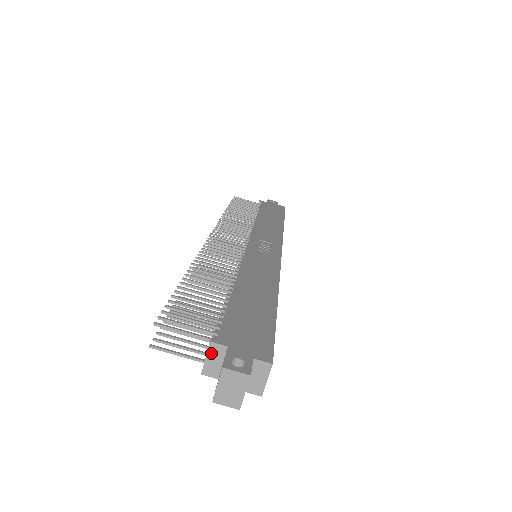
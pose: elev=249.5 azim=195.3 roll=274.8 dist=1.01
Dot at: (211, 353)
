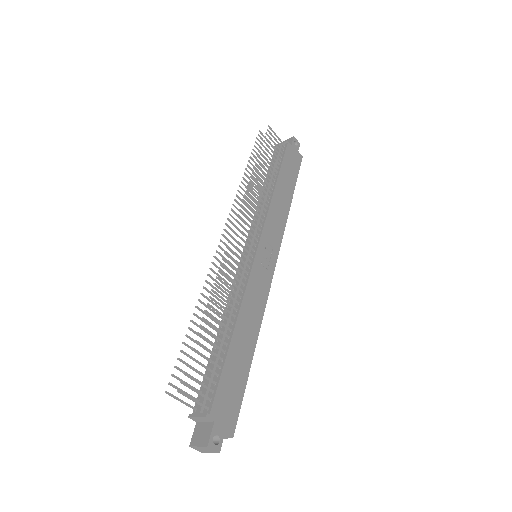
Dot at: (202, 418)
